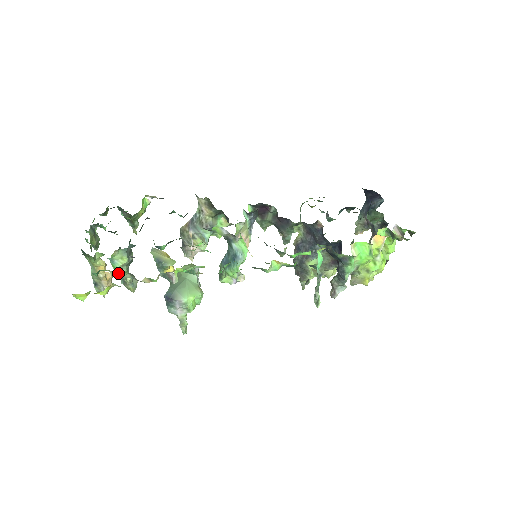
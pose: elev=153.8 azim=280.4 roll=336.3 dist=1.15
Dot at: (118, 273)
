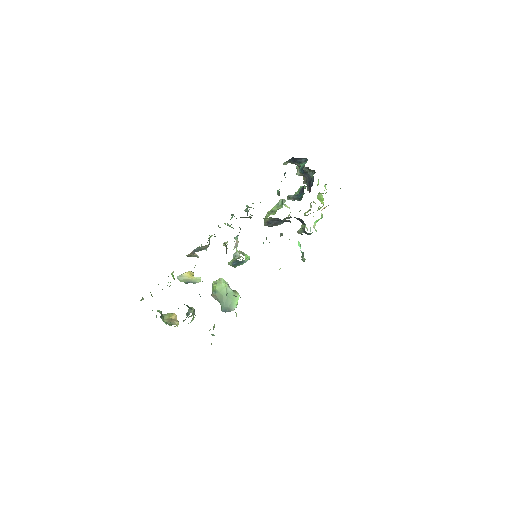
Dot at: occluded
